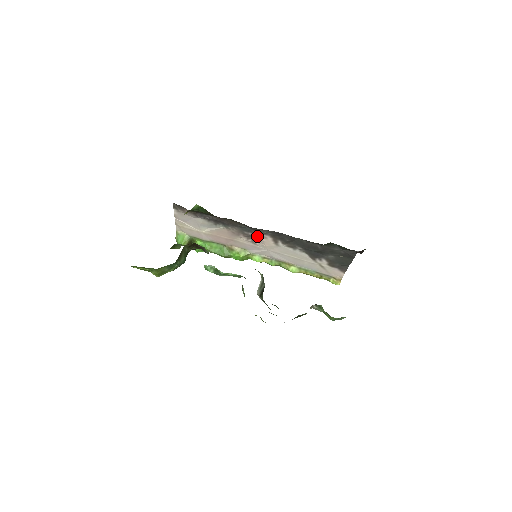
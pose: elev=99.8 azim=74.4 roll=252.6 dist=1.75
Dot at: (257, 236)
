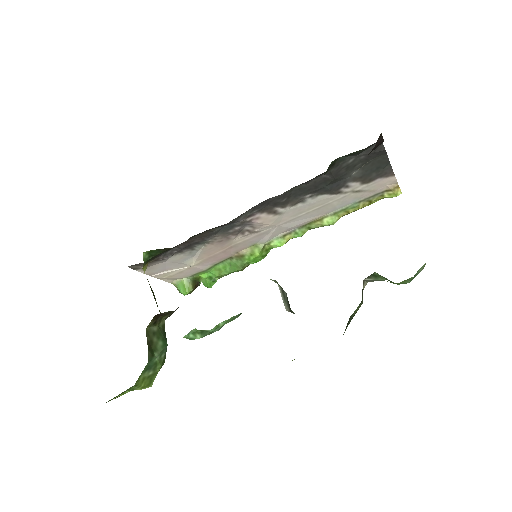
Dot at: (247, 224)
